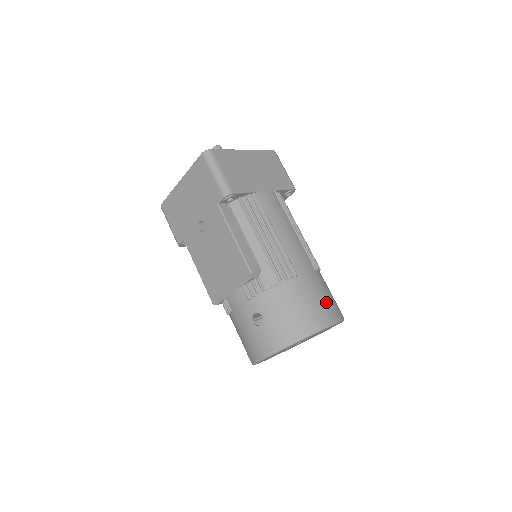
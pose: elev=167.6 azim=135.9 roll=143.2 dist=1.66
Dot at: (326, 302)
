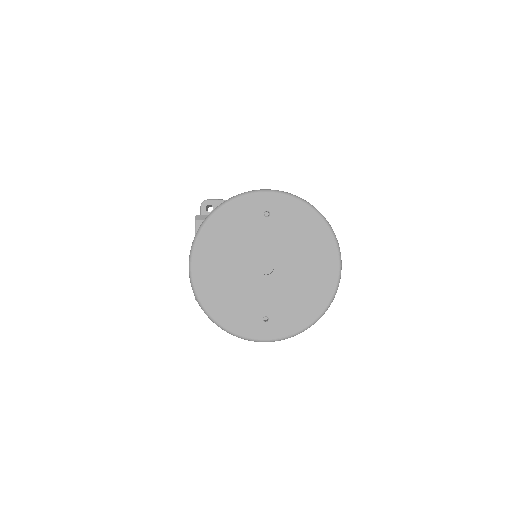
Dot at: occluded
